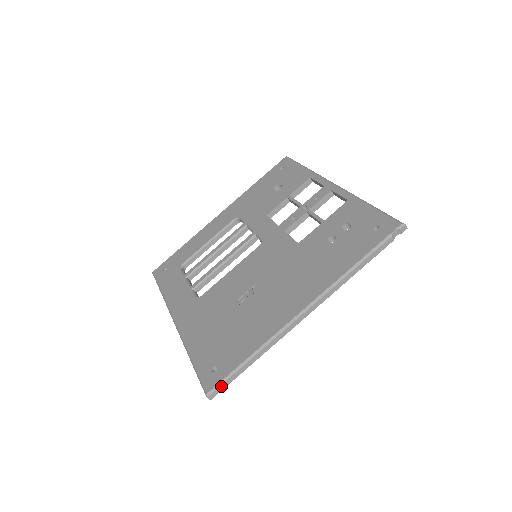
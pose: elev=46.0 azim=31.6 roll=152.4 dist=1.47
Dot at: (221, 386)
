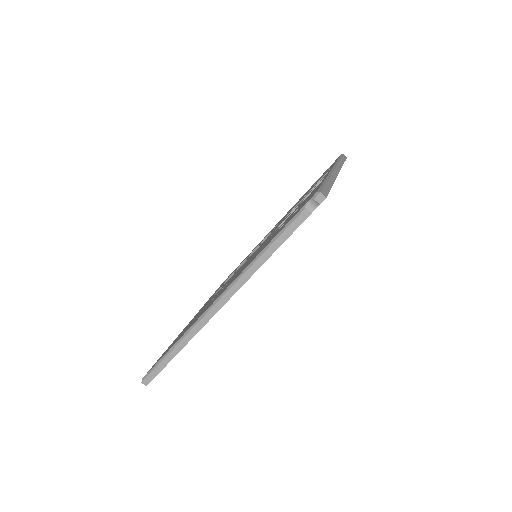
Dot at: (152, 373)
